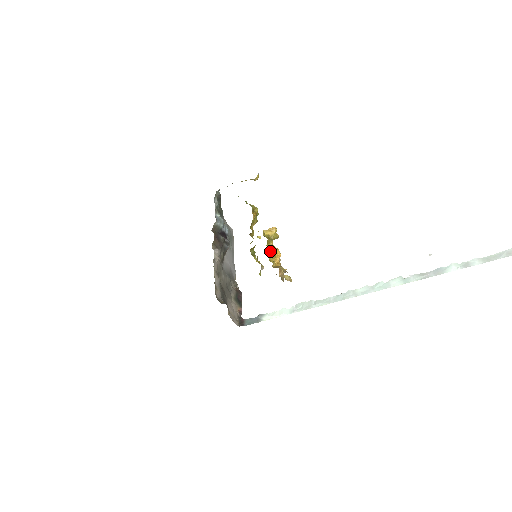
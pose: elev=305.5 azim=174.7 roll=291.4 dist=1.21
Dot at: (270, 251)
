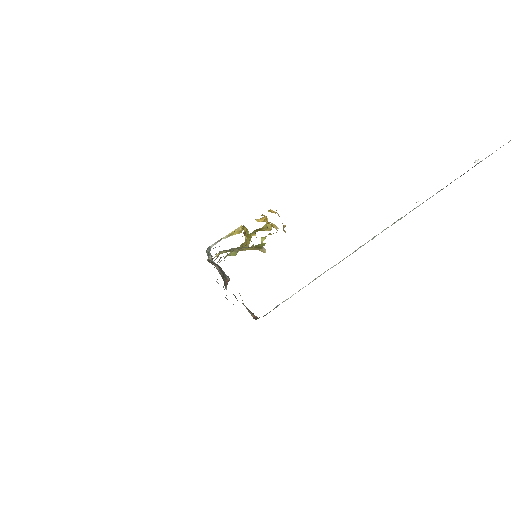
Dot at: occluded
